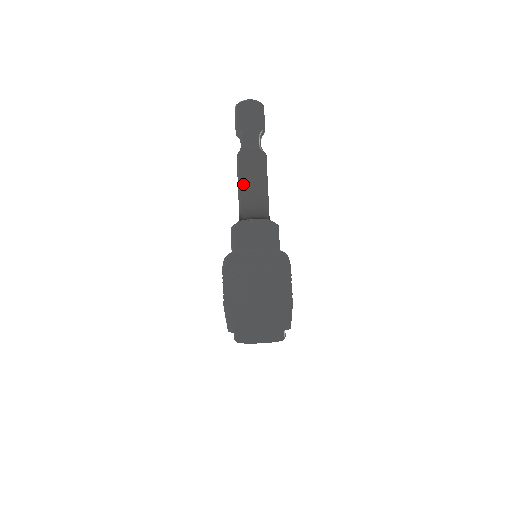
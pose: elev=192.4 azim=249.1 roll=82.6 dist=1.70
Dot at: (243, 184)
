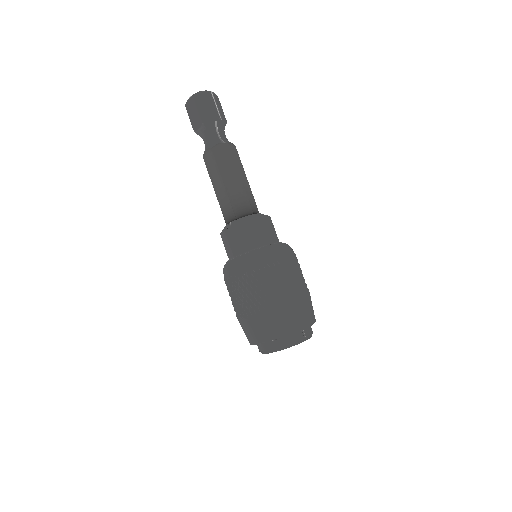
Dot at: (215, 187)
